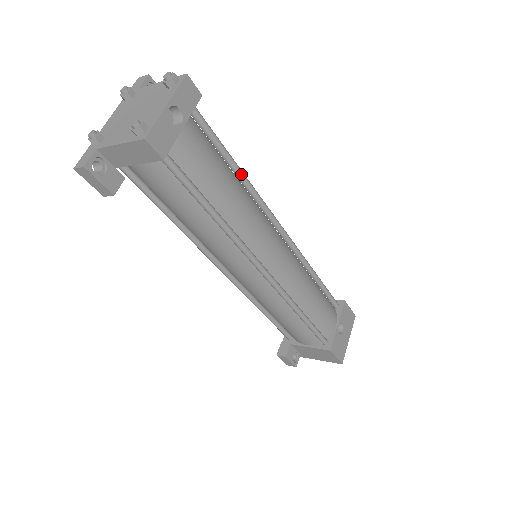
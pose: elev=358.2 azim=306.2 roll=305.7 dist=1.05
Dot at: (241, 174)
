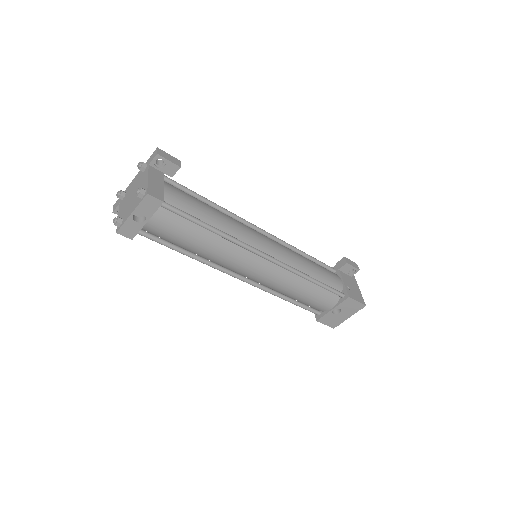
Dot at: (213, 232)
